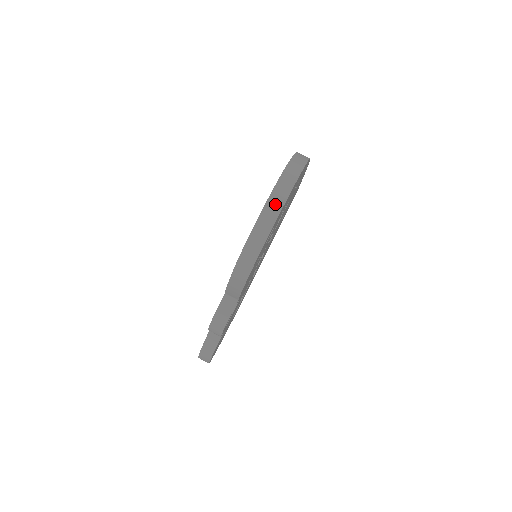
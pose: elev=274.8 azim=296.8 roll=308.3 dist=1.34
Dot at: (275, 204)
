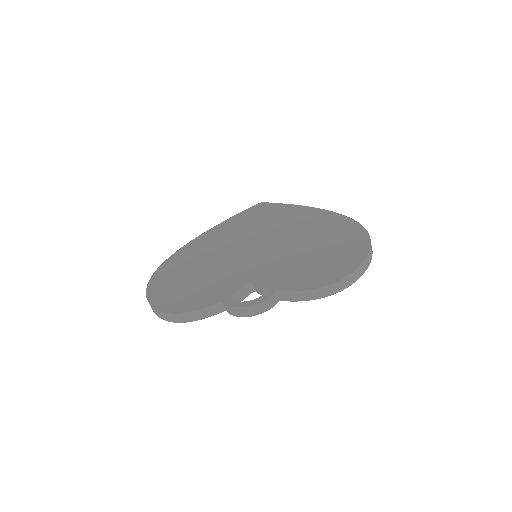
Dot at: (367, 262)
